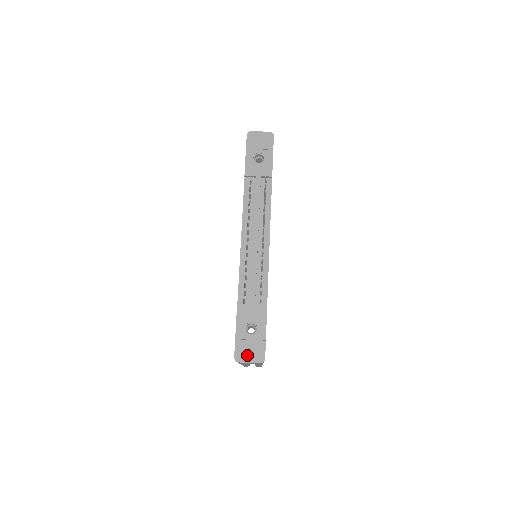
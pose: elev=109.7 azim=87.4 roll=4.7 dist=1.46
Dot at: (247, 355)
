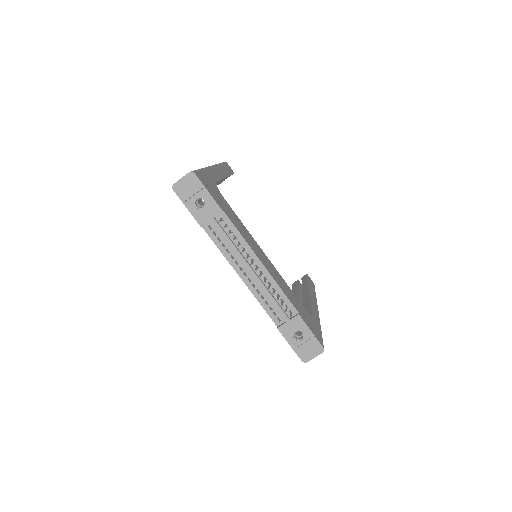
Dot at: (309, 354)
